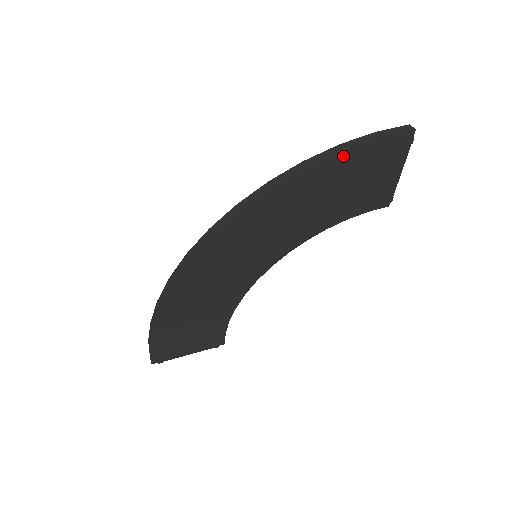
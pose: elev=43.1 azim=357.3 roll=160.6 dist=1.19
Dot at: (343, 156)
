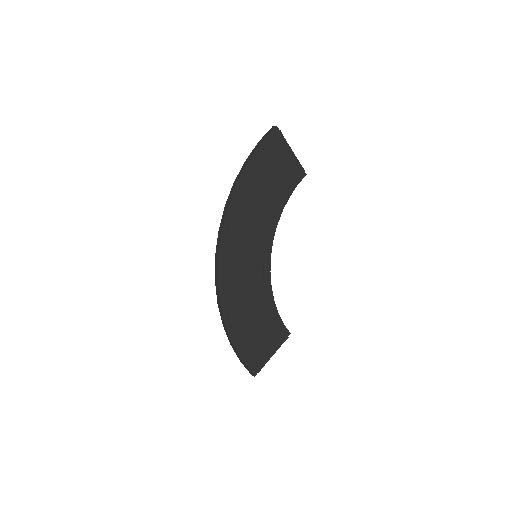
Dot at: (250, 165)
